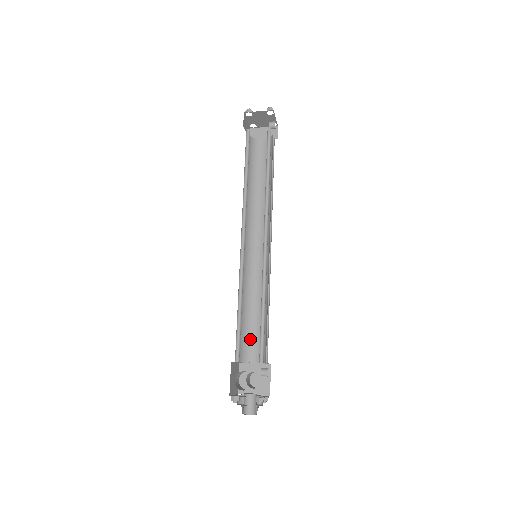
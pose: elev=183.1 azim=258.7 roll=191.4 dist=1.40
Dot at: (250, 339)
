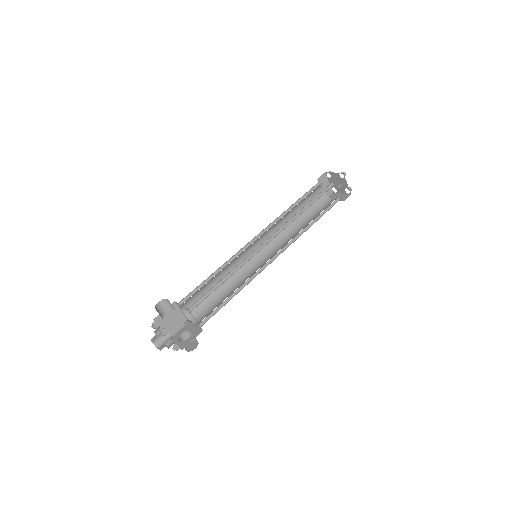
Dot at: (207, 309)
